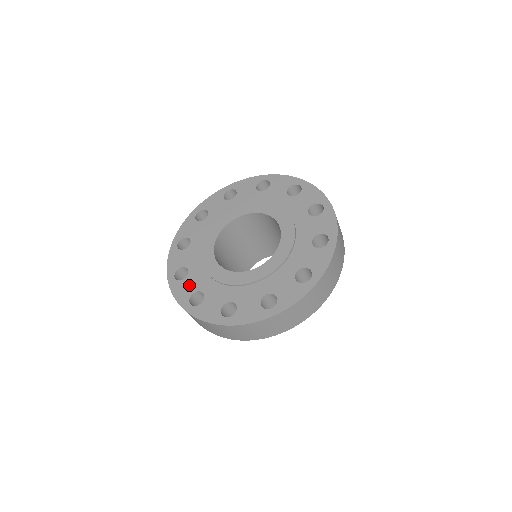
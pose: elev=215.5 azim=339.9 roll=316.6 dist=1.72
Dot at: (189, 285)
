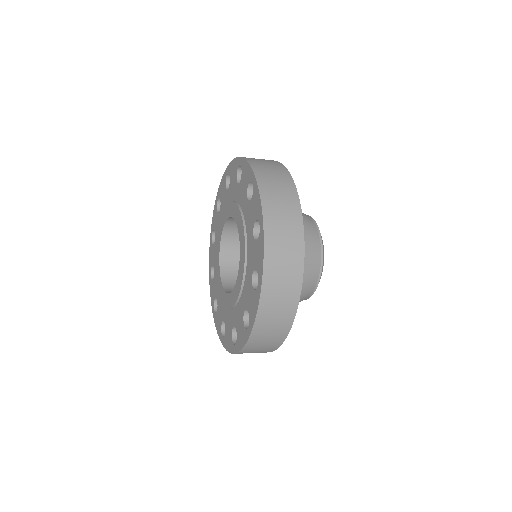
Dot at: (213, 255)
